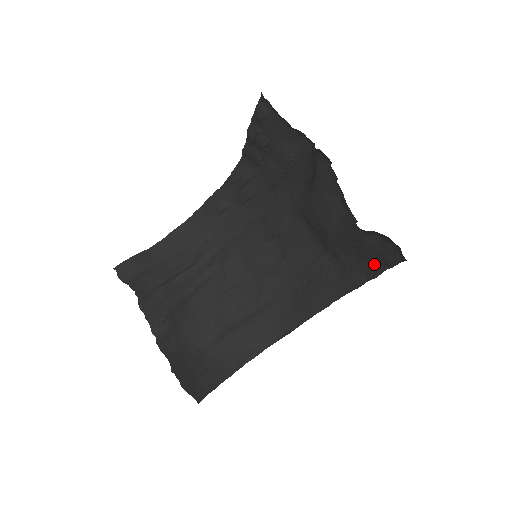
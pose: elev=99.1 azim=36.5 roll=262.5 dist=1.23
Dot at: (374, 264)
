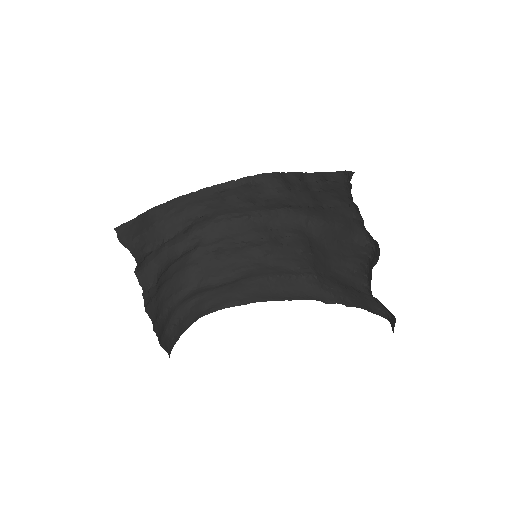
Dot at: (353, 300)
